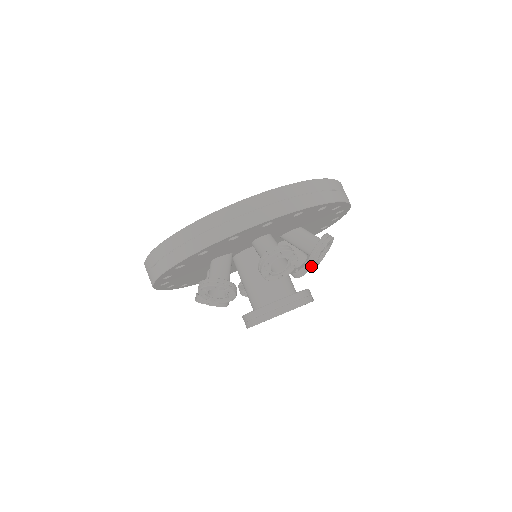
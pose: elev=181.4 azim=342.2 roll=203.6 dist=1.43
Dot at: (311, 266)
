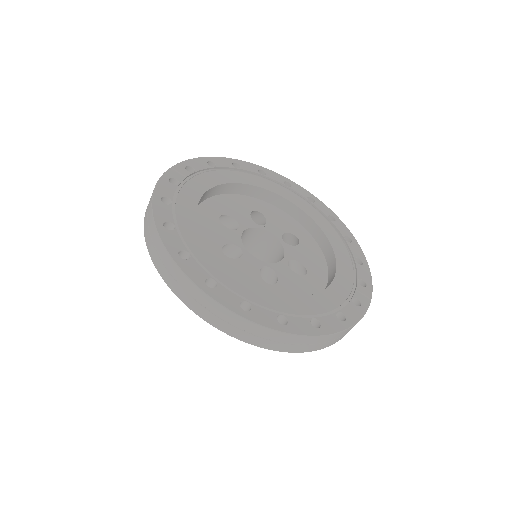
Dot at: occluded
